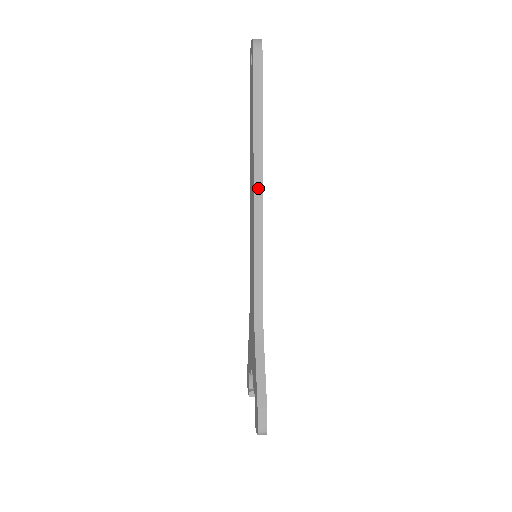
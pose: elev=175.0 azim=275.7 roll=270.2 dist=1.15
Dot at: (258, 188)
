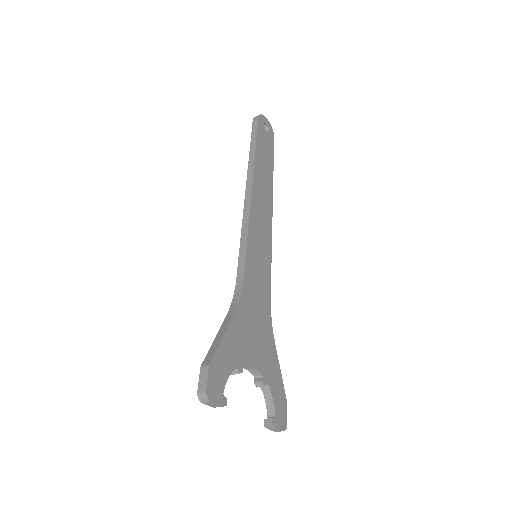
Dot at: (248, 195)
